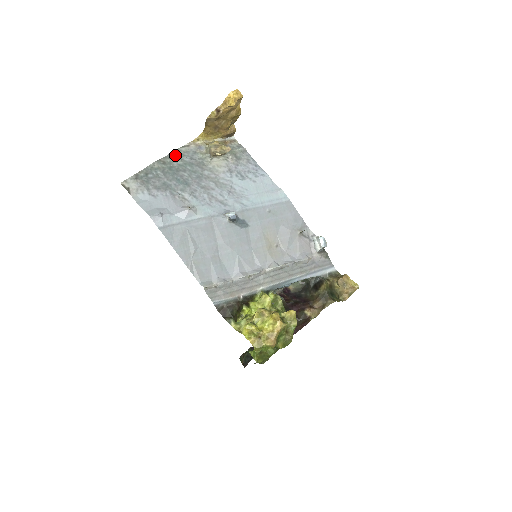
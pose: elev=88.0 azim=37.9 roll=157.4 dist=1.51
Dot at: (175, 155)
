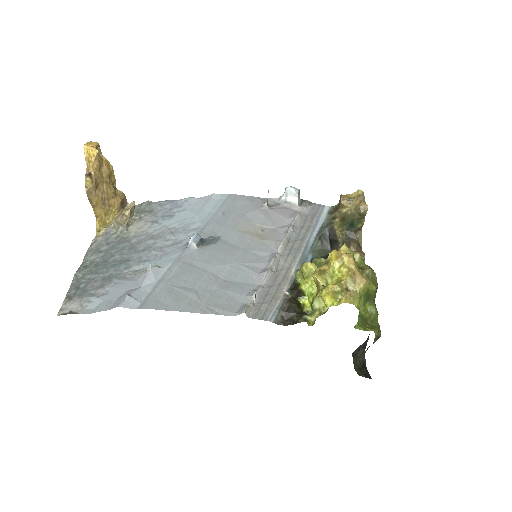
Dot at: (90, 255)
